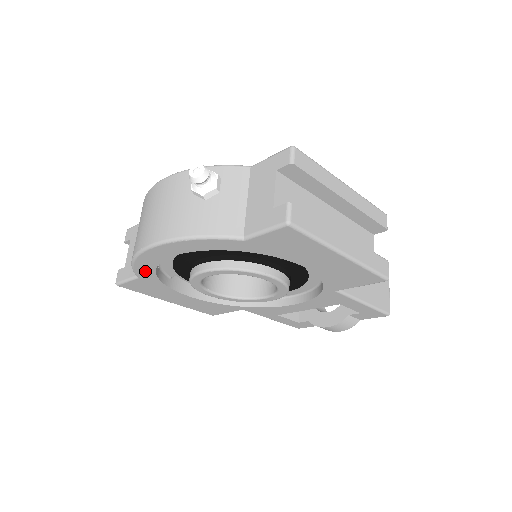
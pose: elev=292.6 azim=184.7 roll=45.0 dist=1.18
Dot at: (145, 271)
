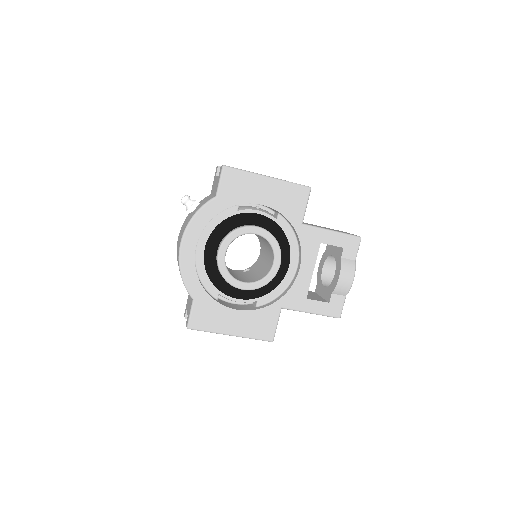
Dot at: (193, 284)
